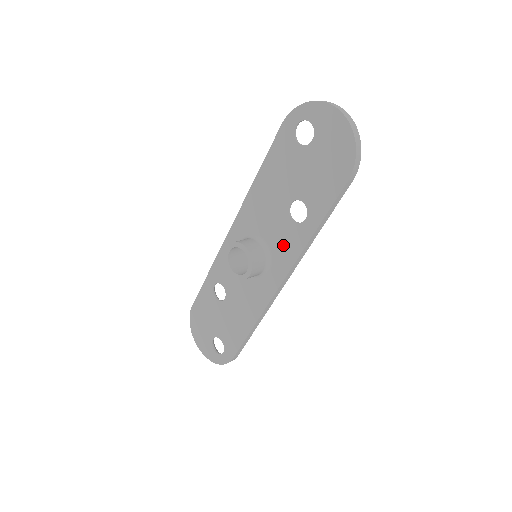
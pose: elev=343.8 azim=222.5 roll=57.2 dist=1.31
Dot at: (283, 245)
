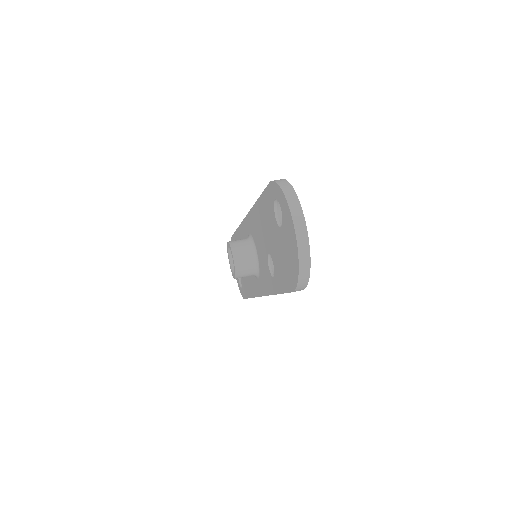
Dot at: (264, 274)
